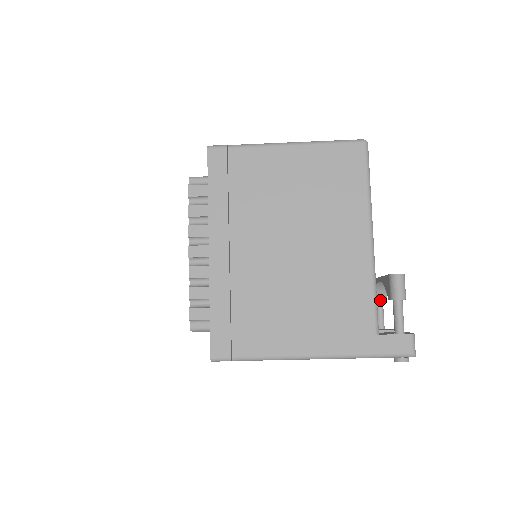
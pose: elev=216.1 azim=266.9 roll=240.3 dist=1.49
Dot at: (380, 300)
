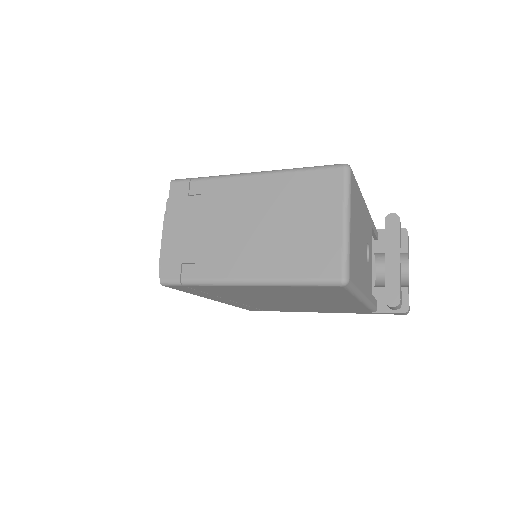
Dot at: occluded
